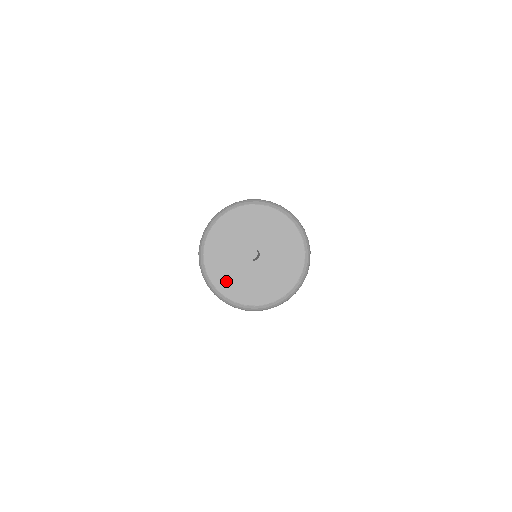
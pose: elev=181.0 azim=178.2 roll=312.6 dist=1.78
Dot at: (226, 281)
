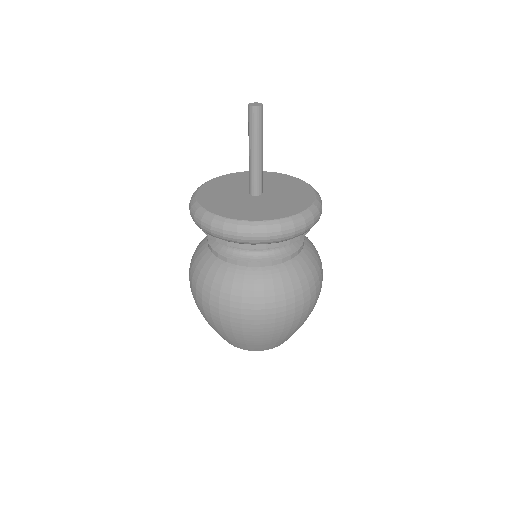
Dot at: (219, 205)
